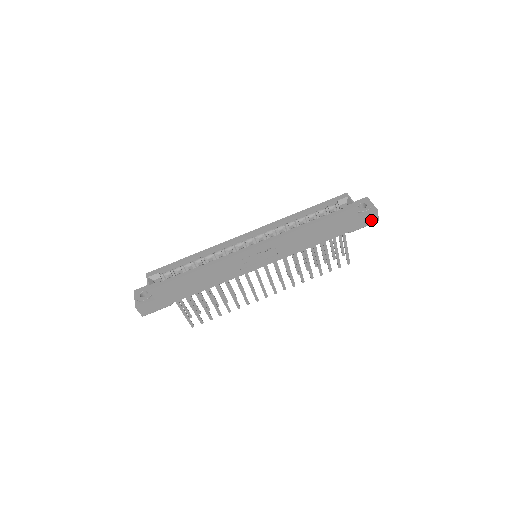
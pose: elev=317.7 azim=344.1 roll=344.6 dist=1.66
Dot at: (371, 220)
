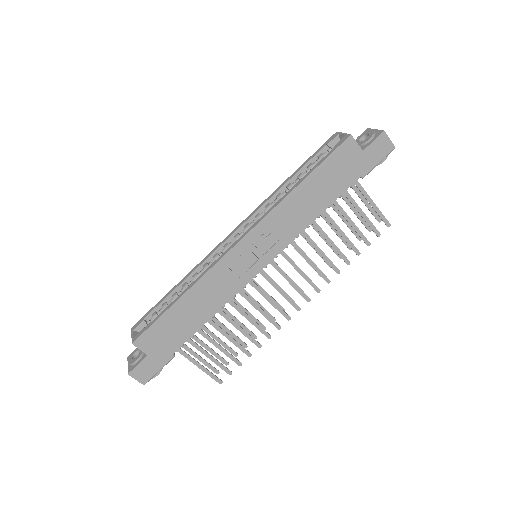
Dot at: (383, 149)
